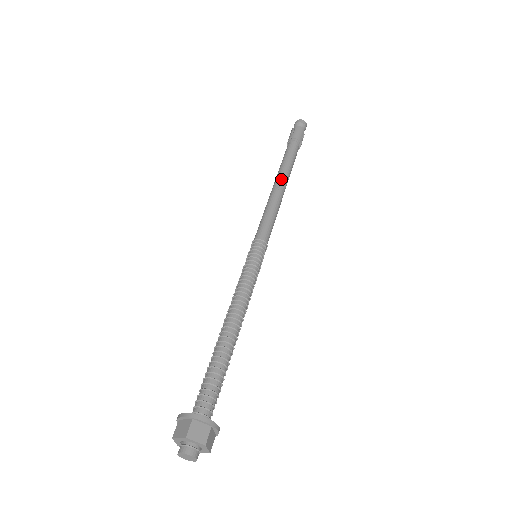
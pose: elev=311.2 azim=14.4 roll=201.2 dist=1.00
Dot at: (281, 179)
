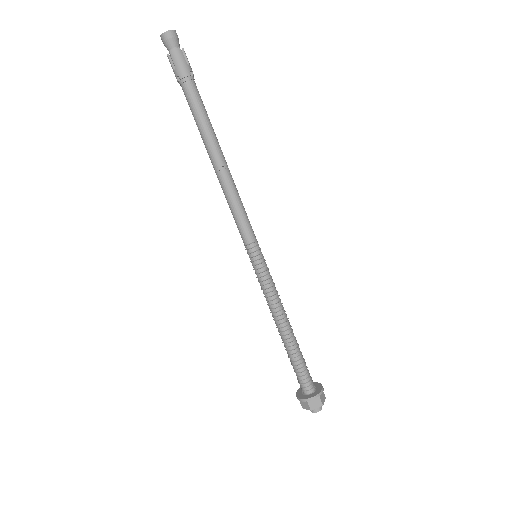
Dot at: (215, 157)
